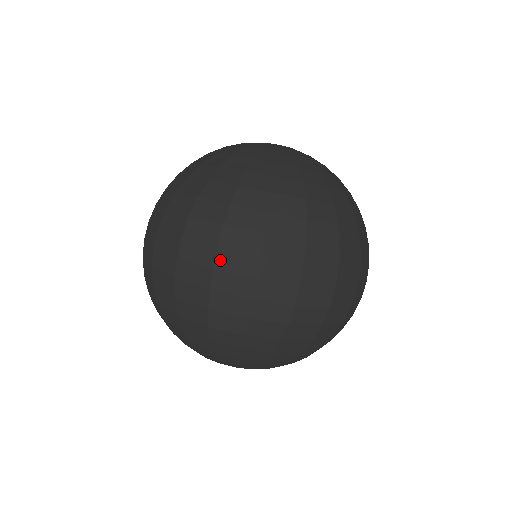
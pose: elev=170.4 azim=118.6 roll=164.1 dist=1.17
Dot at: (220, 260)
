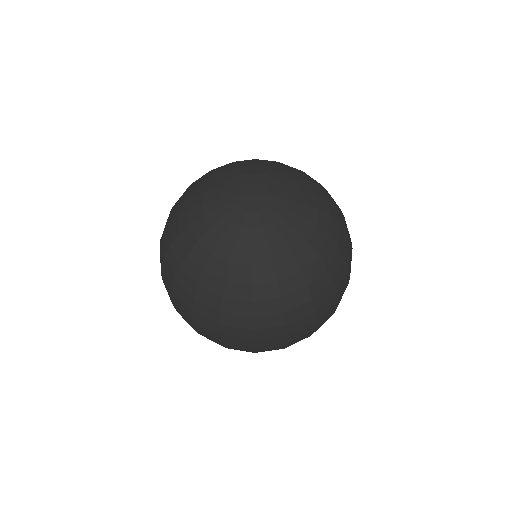
Dot at: (175, 305)
